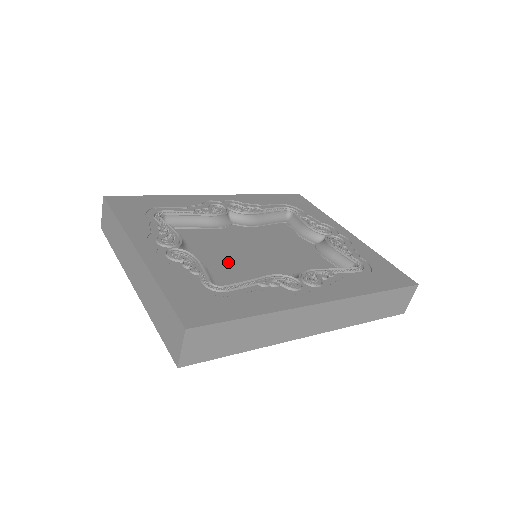
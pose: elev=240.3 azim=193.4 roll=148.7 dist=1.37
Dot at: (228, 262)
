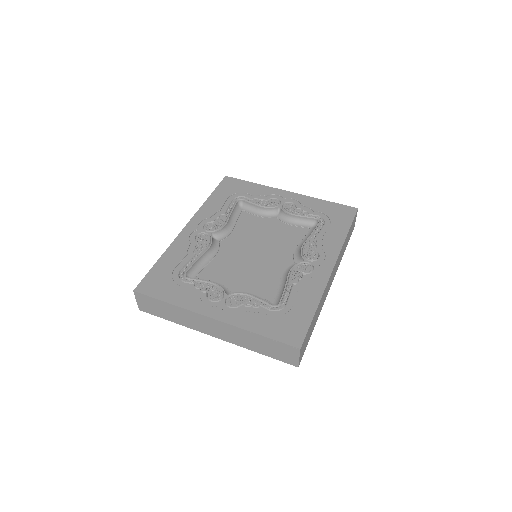
Dot at: (254, 278)
